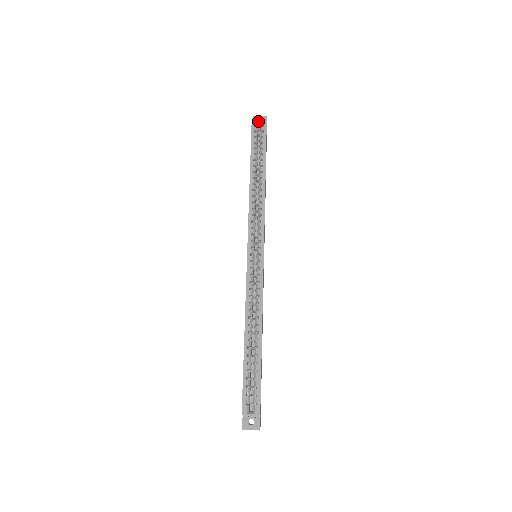
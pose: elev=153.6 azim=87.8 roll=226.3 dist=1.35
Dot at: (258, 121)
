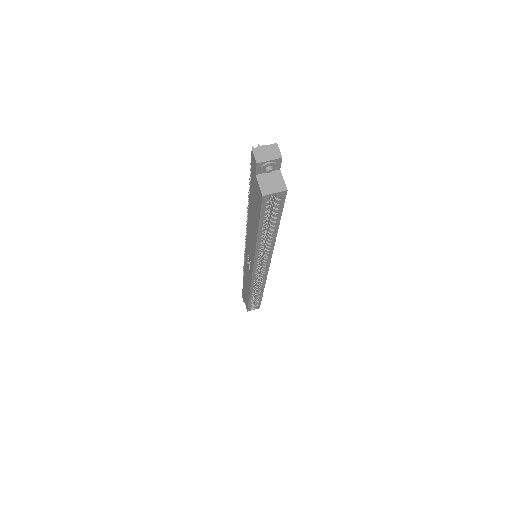
Dot at: (272, 193)
